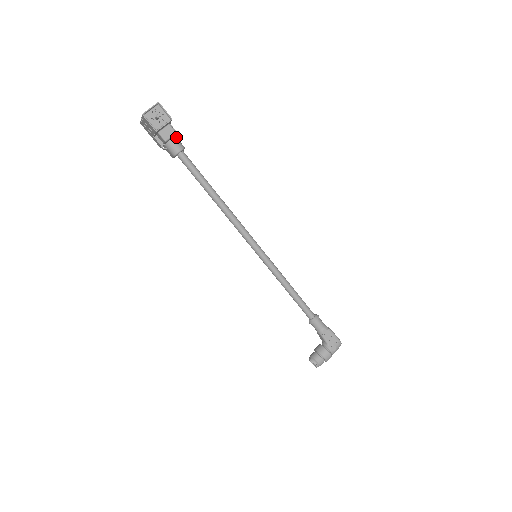
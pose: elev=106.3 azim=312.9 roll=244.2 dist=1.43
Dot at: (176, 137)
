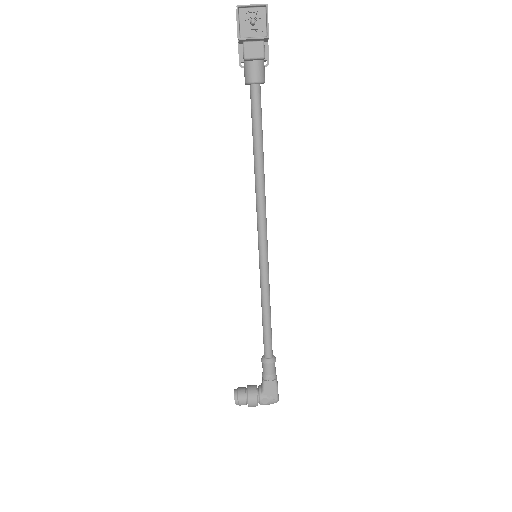
Dot at: (263, 62)
